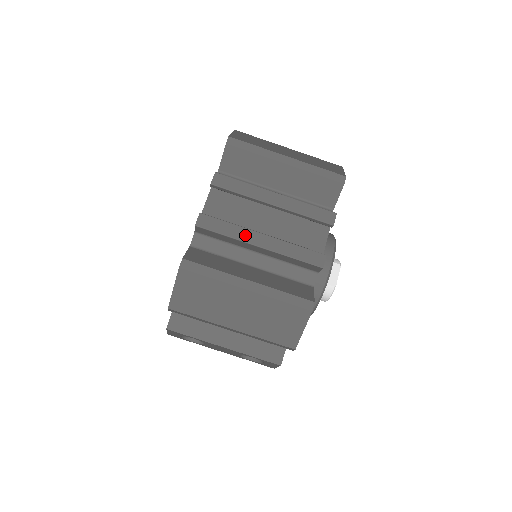
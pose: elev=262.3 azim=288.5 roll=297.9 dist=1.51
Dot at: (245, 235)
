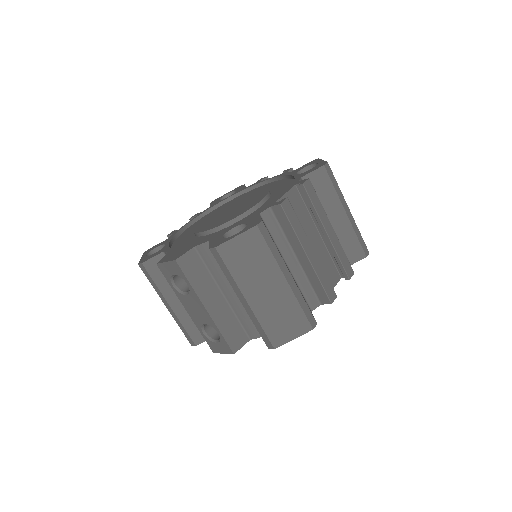
Dot at: (304, 239)
